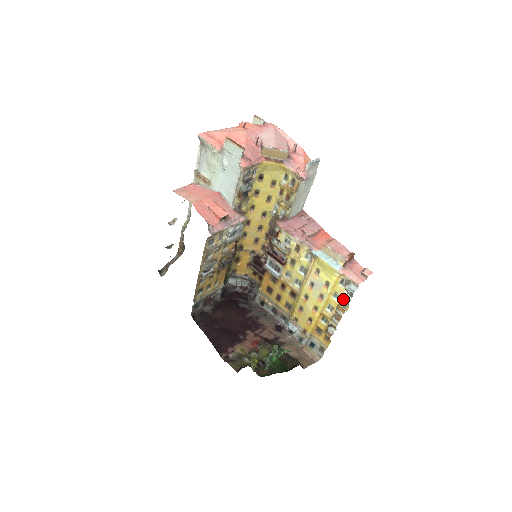
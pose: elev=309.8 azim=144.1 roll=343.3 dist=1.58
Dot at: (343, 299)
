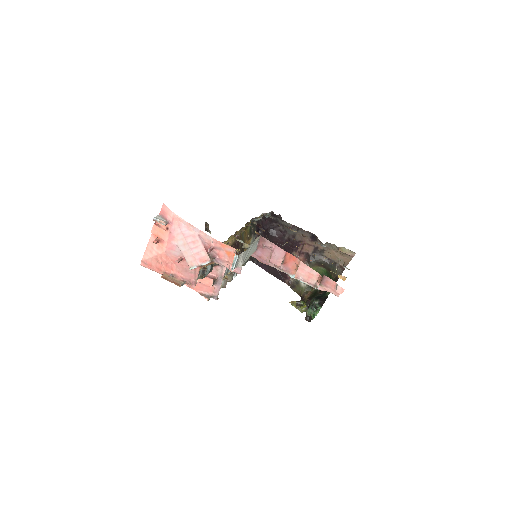
Dot at: occluded
